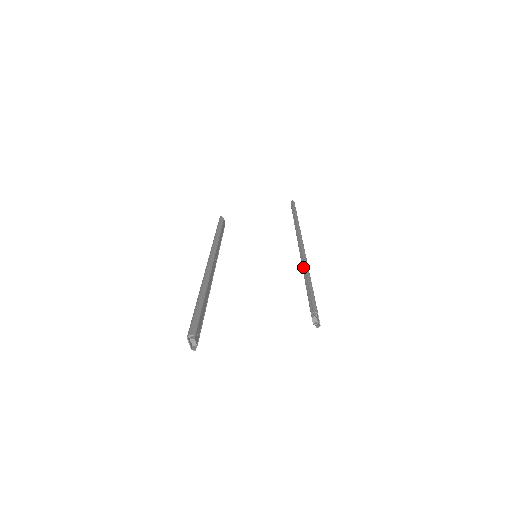
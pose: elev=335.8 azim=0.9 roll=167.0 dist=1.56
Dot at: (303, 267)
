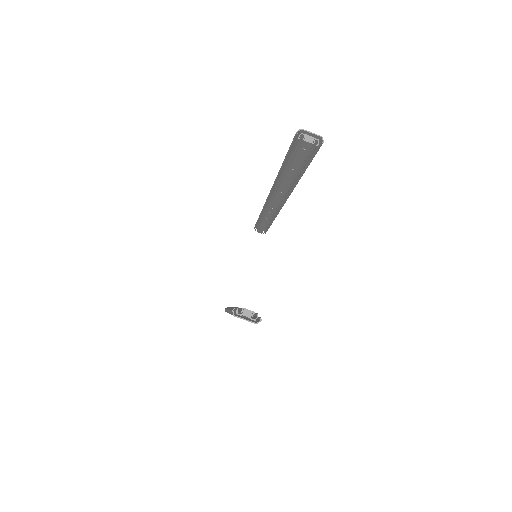
Dot at: occluded
